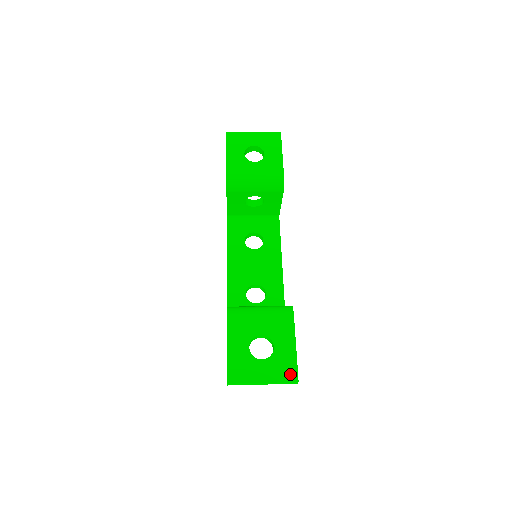
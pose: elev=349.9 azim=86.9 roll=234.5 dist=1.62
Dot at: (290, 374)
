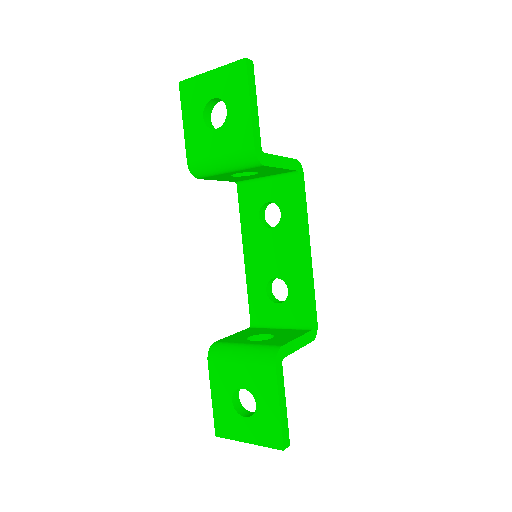
Dot at: (274, 440)
